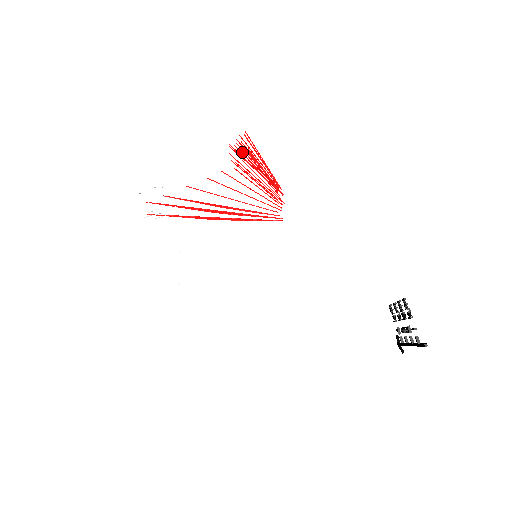
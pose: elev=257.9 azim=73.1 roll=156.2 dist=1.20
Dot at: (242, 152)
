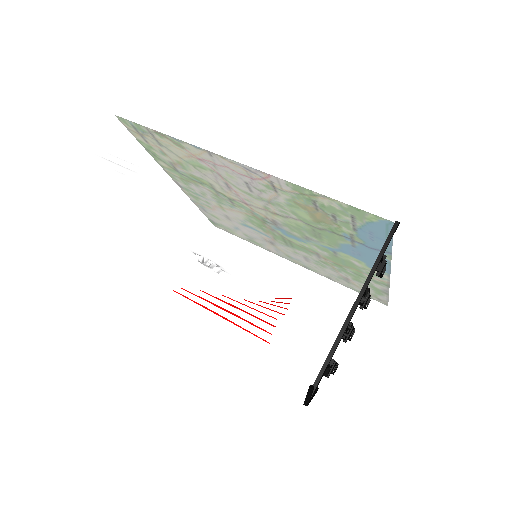
Dot at: occluded
